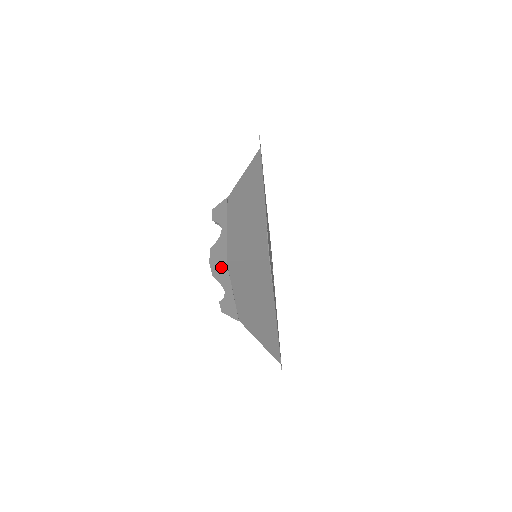
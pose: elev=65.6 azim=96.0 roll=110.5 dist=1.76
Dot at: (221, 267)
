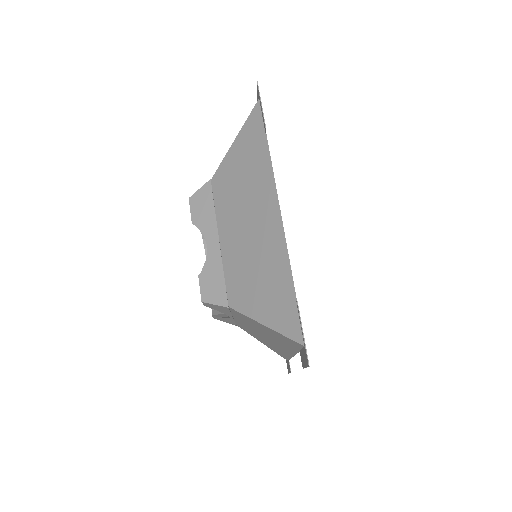
Dot at: (203, 195)
